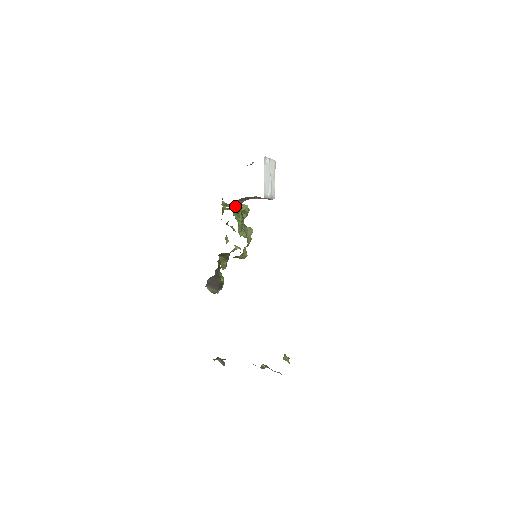
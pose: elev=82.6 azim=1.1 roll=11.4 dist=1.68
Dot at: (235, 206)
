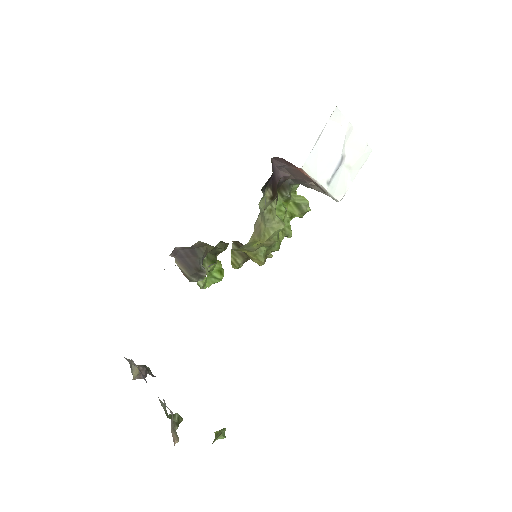
Dot at: (284, 185)
